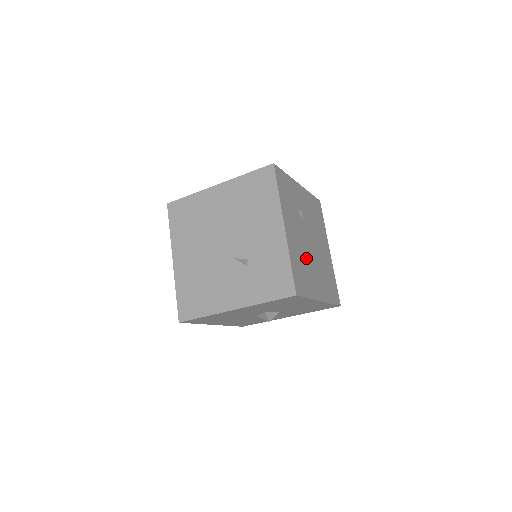
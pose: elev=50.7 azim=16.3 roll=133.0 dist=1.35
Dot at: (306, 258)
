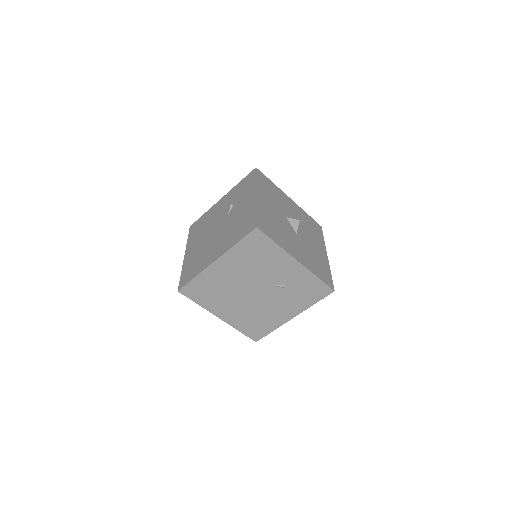
Dot at: occluded
